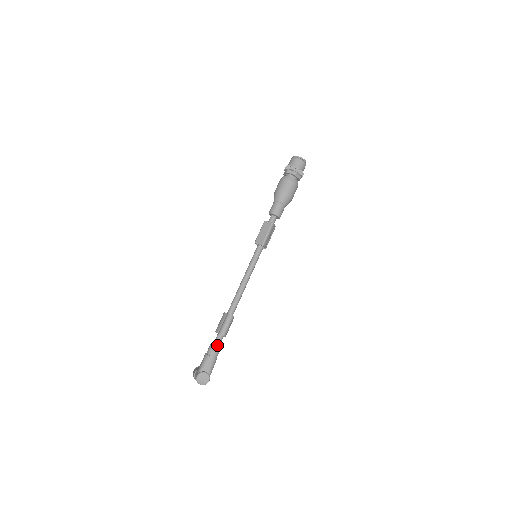
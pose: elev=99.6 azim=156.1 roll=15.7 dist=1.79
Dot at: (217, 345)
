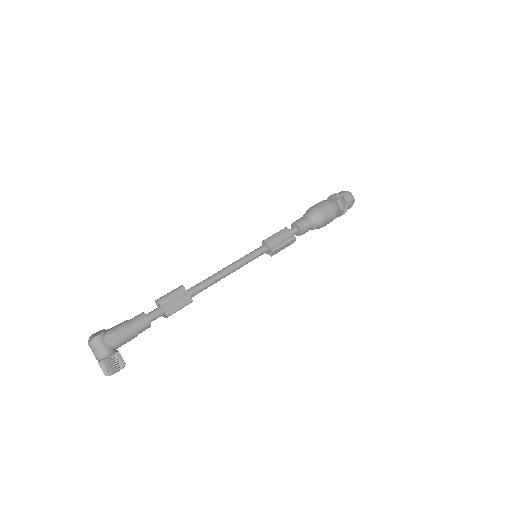
Dot at: (146, 315)
